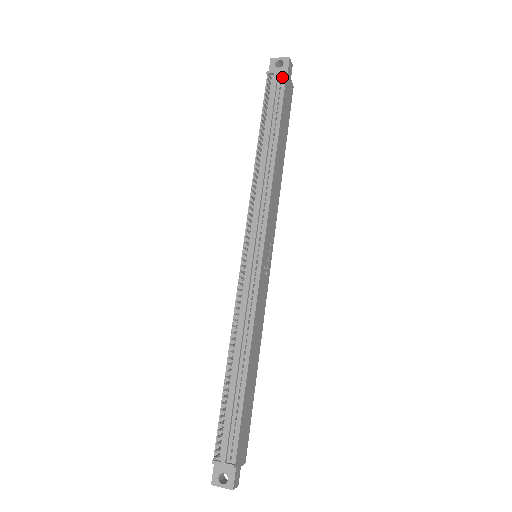
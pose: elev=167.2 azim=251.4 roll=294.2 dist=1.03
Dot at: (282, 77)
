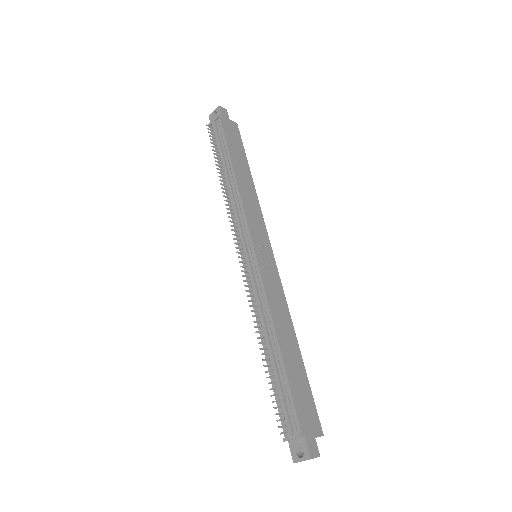
Dot at: (218, 121)
